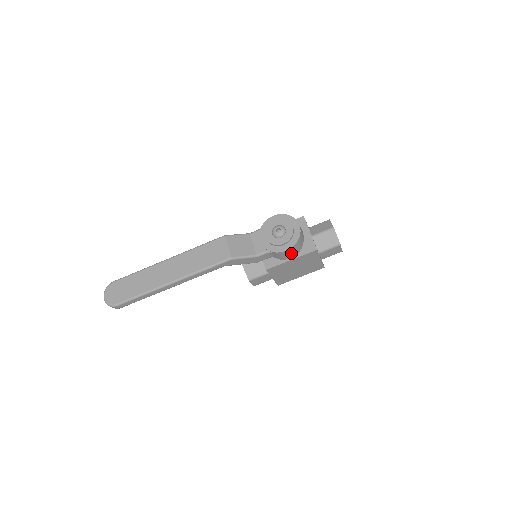
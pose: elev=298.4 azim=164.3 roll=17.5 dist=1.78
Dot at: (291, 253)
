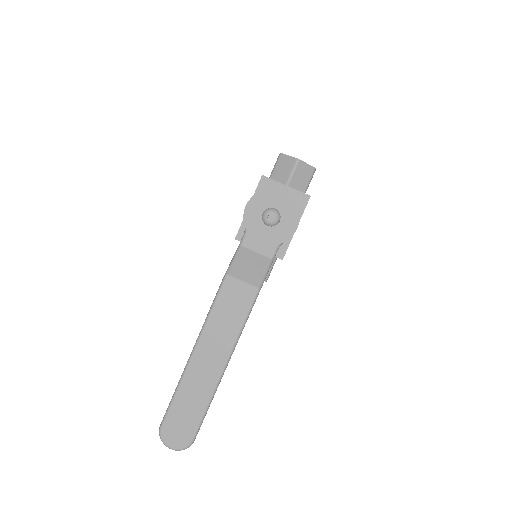
Dot at: occluded
